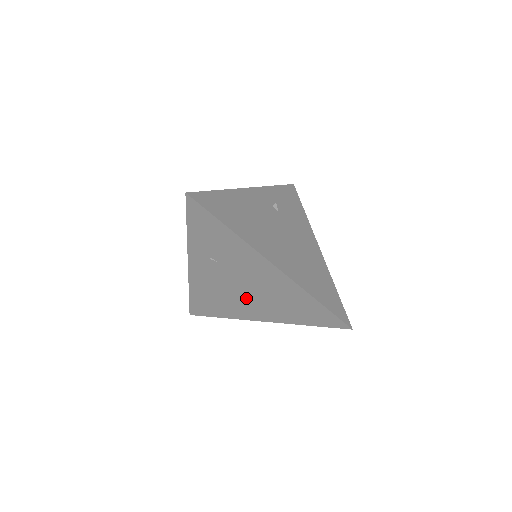
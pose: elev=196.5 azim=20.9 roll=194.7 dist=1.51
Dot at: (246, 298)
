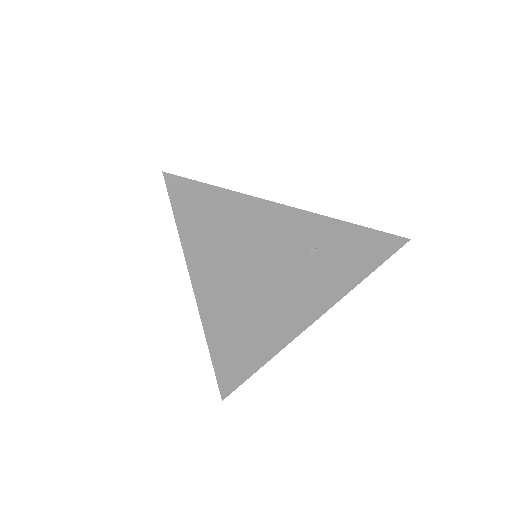
Dot at: occluded
